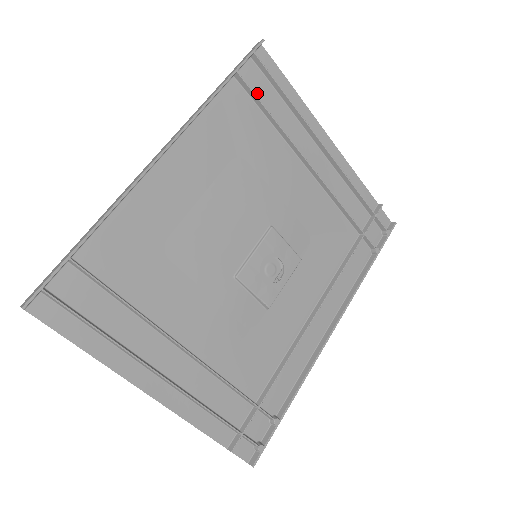
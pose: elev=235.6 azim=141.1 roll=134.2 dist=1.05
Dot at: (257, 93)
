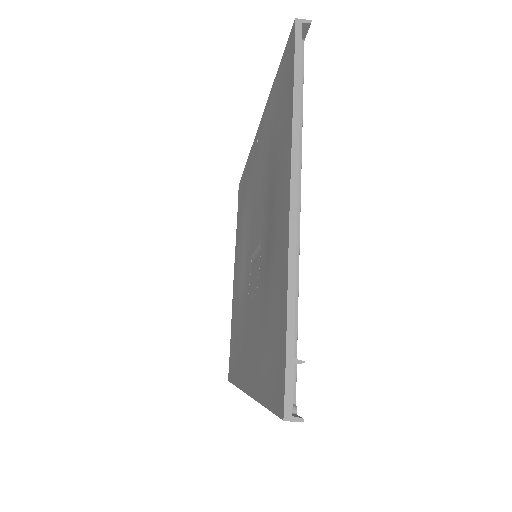
Dot at: occluded
